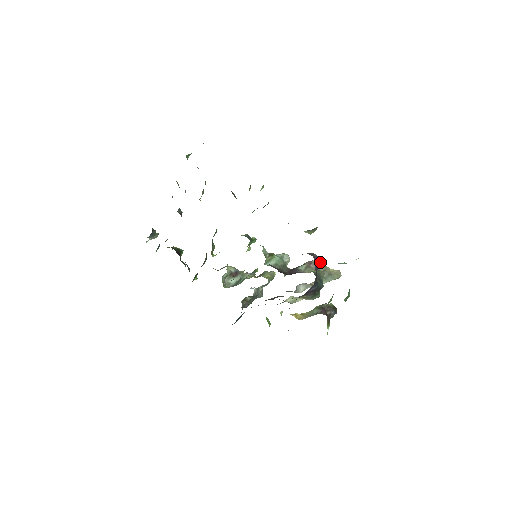
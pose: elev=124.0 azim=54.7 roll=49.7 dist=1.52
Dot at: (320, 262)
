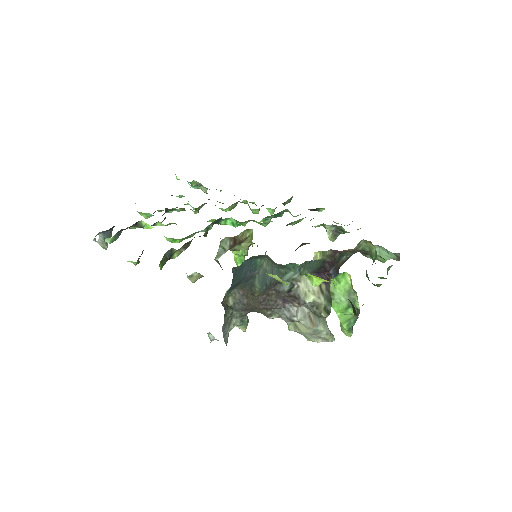
Dot at: occluded
